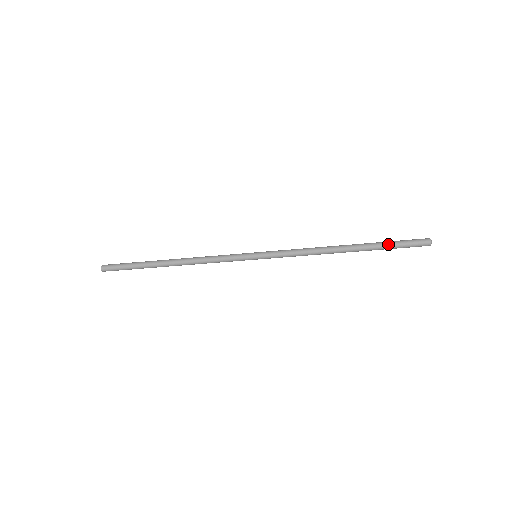
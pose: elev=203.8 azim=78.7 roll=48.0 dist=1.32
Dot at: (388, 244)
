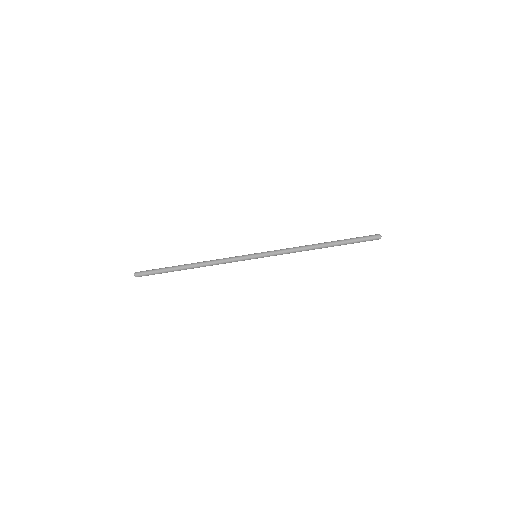
Dot at: (351, 239)
